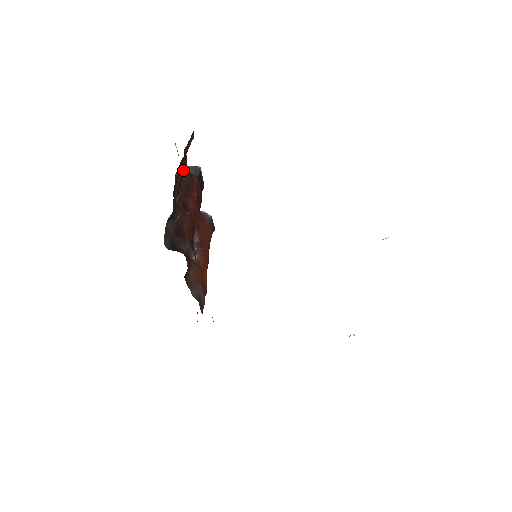
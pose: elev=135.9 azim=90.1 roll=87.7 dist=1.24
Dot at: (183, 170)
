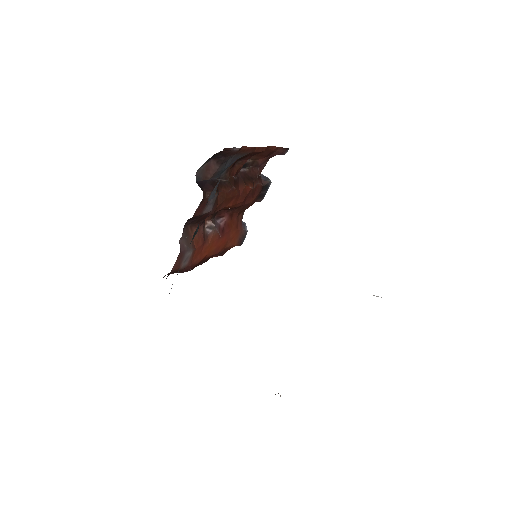
Dot at: (258, 150)
